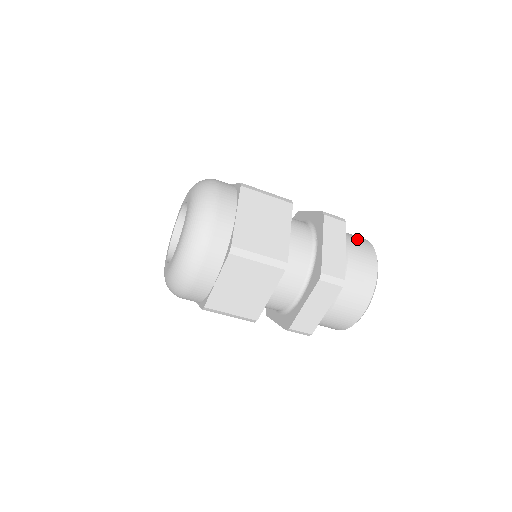
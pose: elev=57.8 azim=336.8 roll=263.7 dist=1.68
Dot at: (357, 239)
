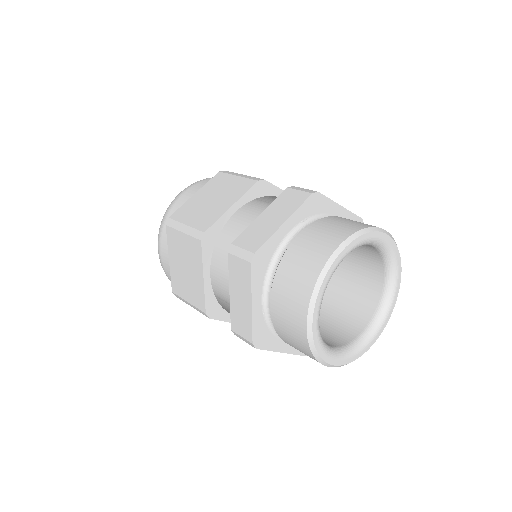
Dot at: occluded
